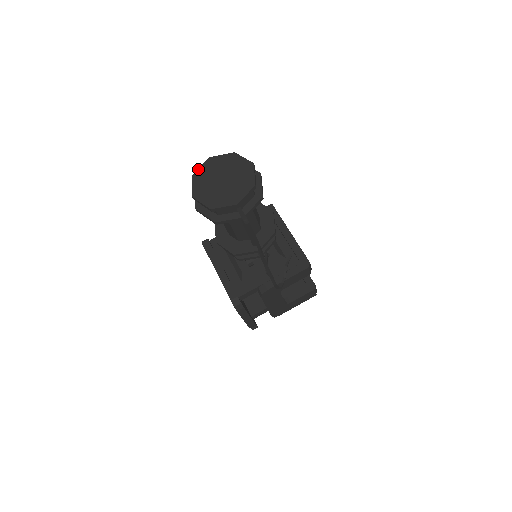
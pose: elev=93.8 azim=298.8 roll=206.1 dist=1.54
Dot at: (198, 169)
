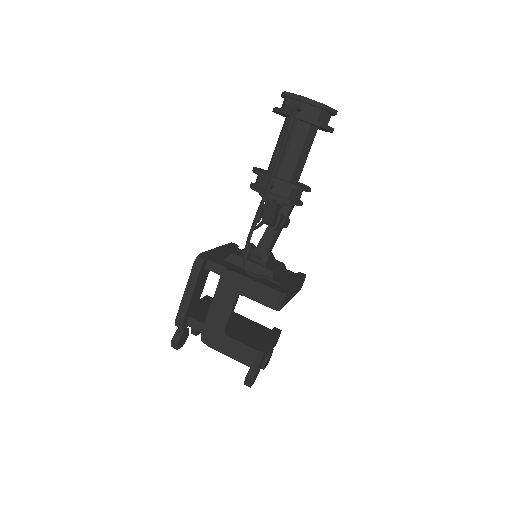
Dot at: occluded
